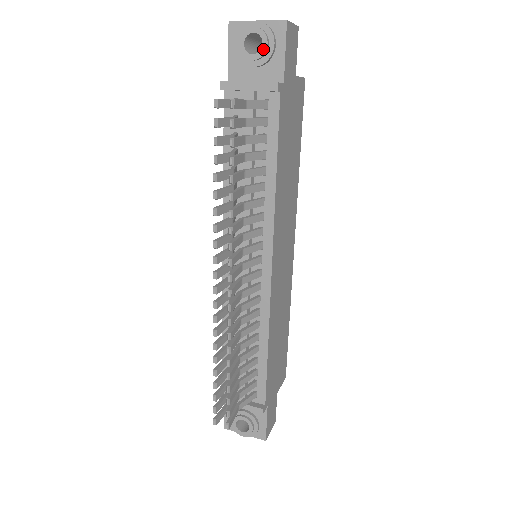
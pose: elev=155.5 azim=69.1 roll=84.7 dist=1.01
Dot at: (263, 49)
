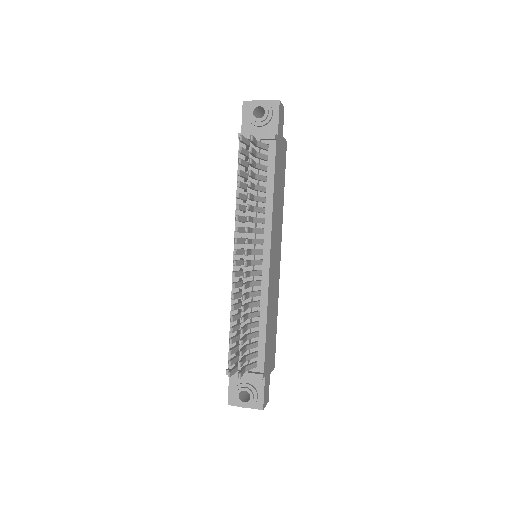
Dot at: (265, 115)
